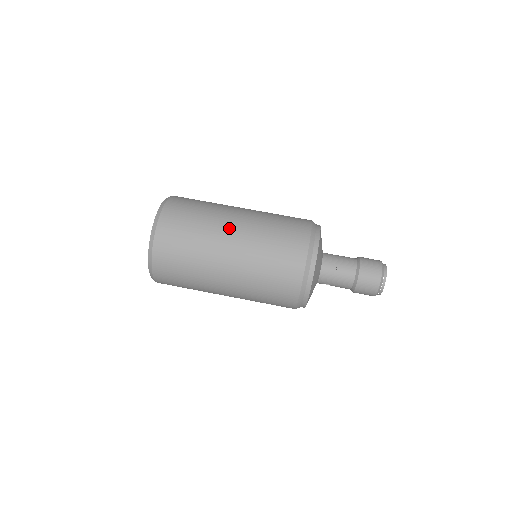
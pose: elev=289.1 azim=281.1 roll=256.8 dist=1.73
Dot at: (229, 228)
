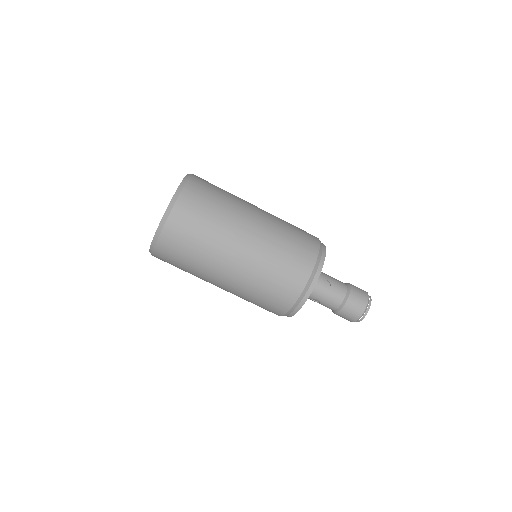
Dot at: (250, 215)
